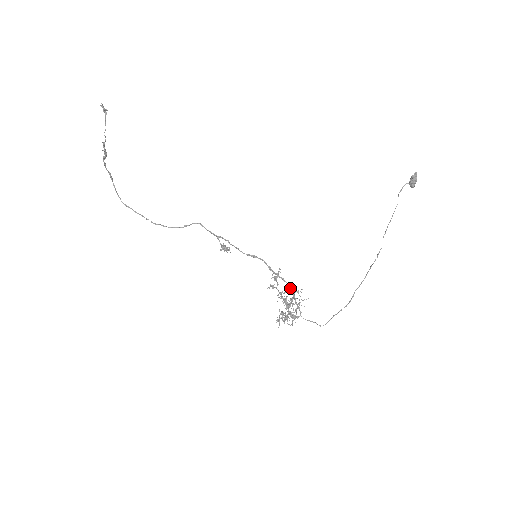
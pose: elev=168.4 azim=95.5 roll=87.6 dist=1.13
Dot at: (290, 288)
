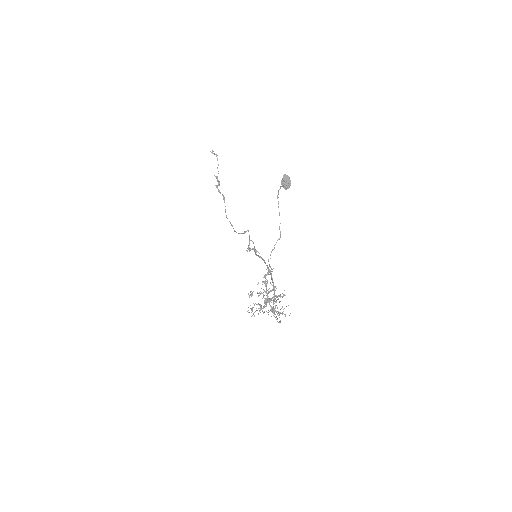
Dot at: occluded
